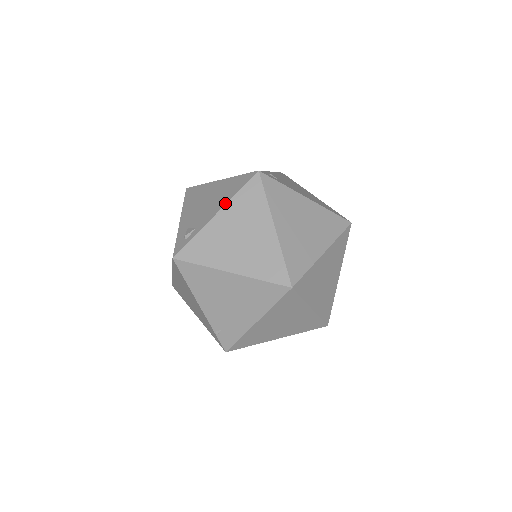
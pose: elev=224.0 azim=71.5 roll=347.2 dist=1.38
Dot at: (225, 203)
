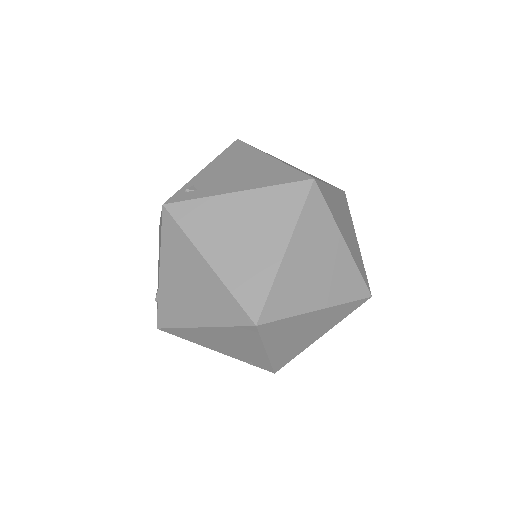
Dot at: occluded
